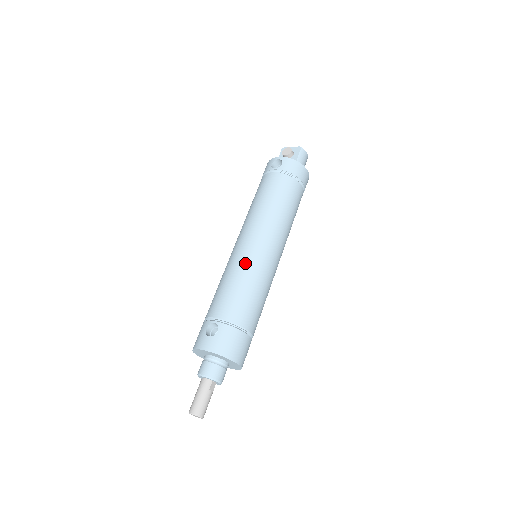
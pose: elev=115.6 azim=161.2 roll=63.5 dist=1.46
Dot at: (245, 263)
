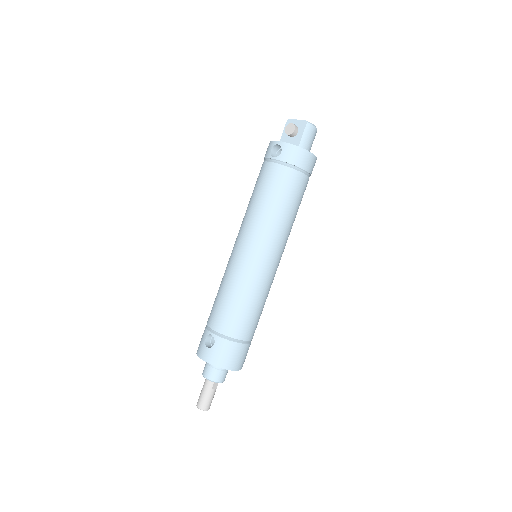
Dot at: (239, 275)
